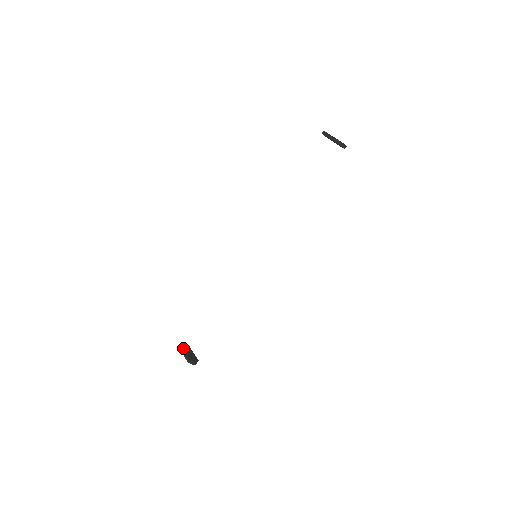
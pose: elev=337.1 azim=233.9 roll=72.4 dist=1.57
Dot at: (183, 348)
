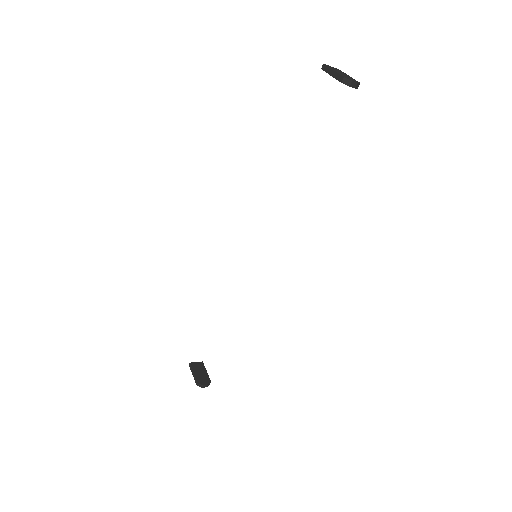
Dot at: (193, 366)
